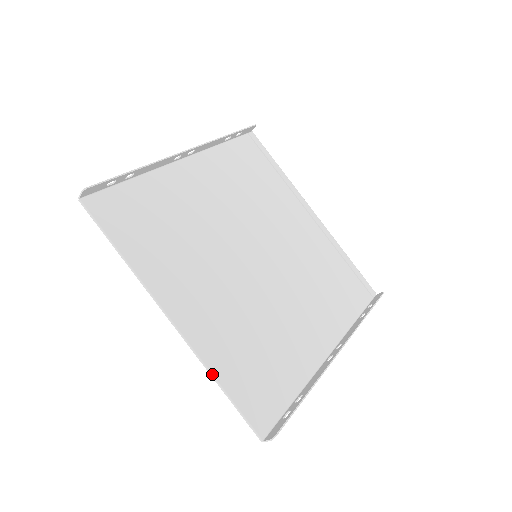
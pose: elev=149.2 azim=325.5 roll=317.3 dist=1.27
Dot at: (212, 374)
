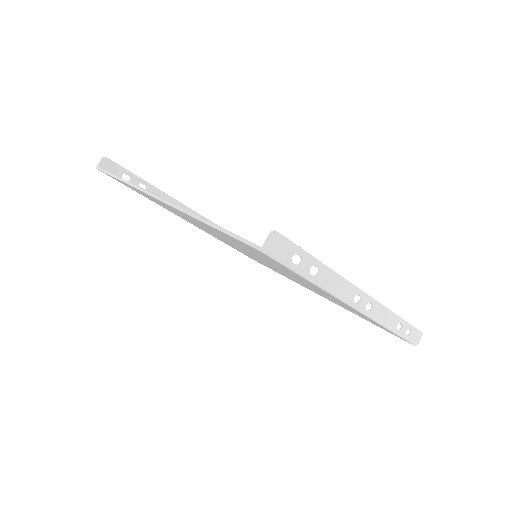
Dot at: (196, 215)
